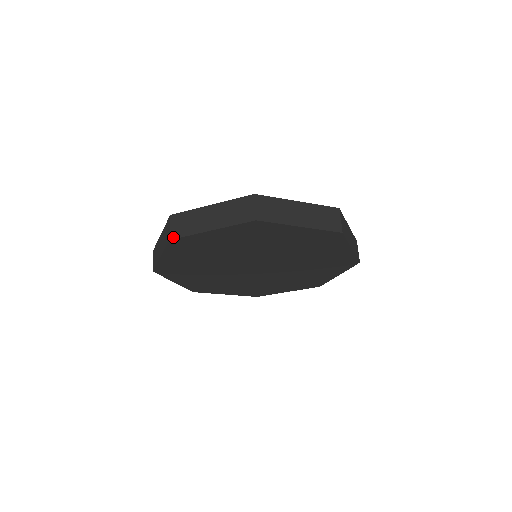
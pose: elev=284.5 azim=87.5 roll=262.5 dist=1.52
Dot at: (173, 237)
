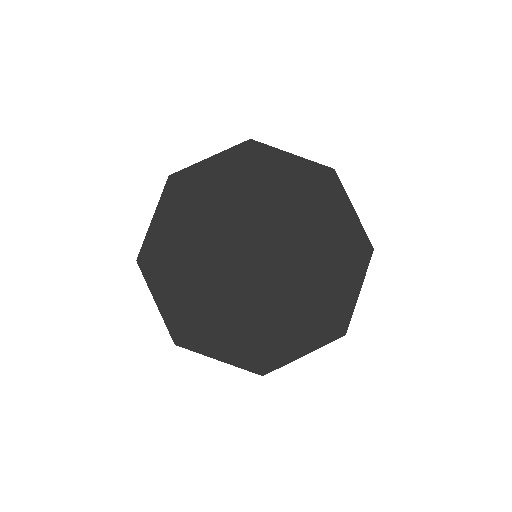
Dot at: (173, 174)
